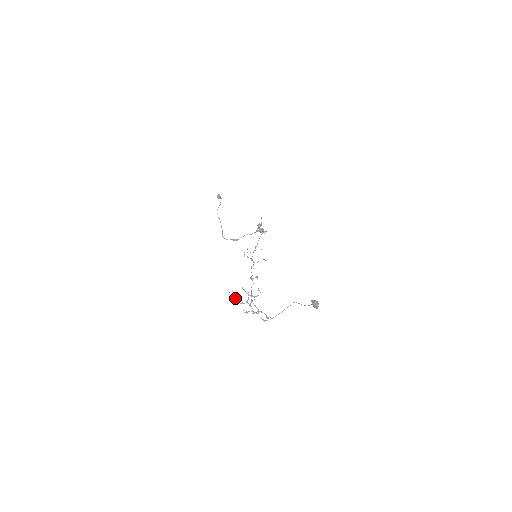
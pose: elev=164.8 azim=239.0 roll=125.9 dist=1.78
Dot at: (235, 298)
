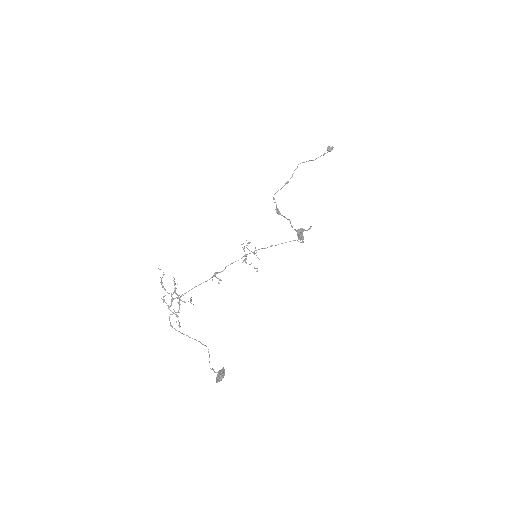
Dot at: occluded
